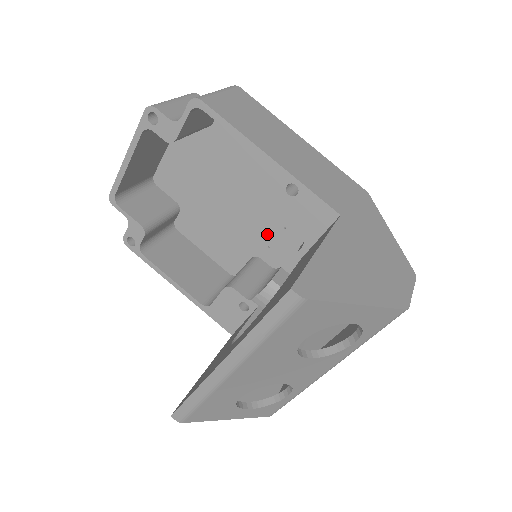
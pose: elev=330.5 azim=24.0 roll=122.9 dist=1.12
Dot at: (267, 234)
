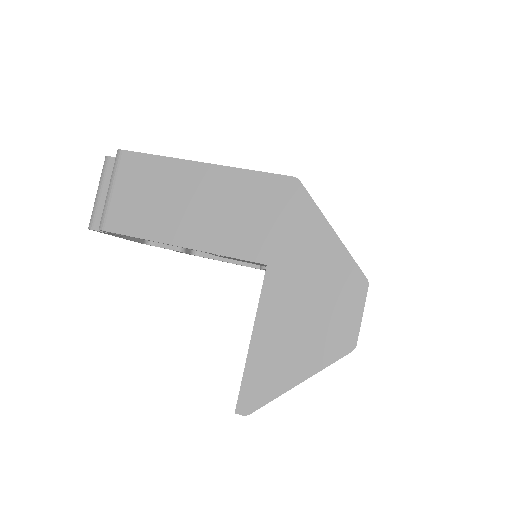
Dot at: occluded
